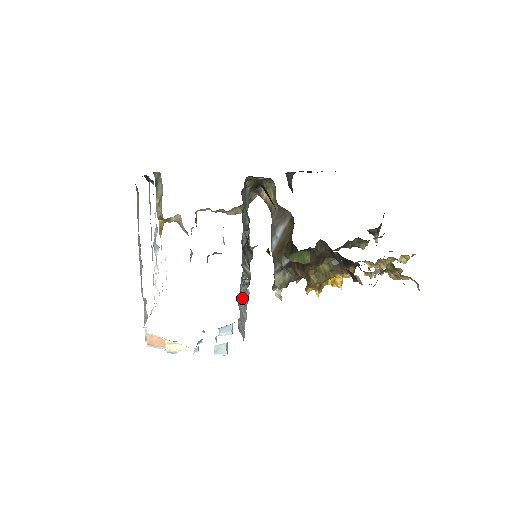
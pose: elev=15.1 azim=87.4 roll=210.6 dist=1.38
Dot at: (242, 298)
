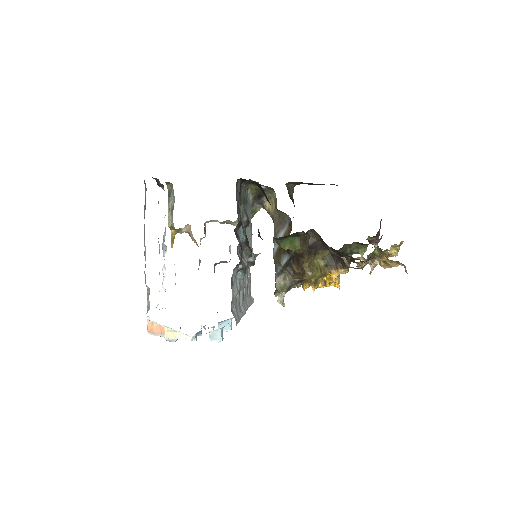
Dot at: (238, 287)
